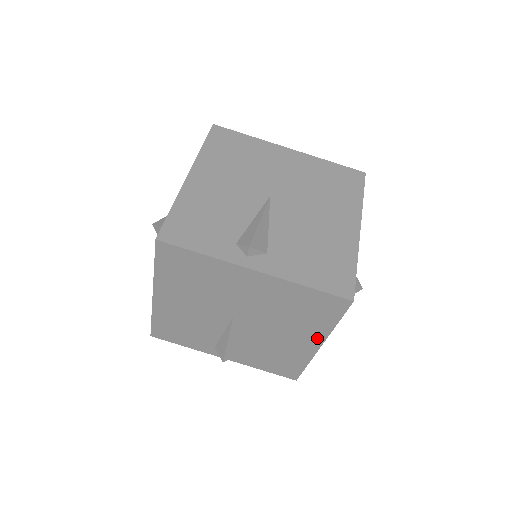
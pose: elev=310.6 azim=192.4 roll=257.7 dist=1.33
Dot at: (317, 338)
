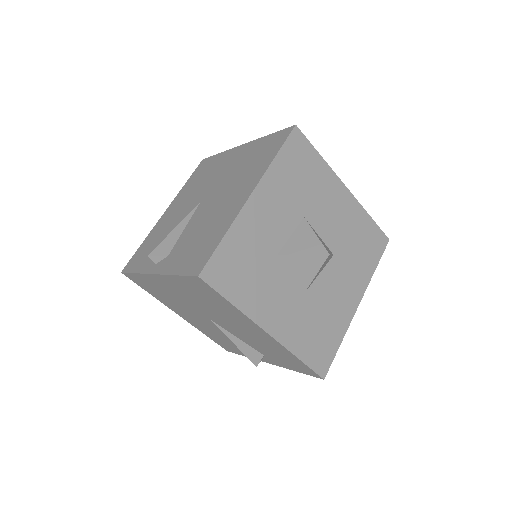
Dot at: (252, 324)
